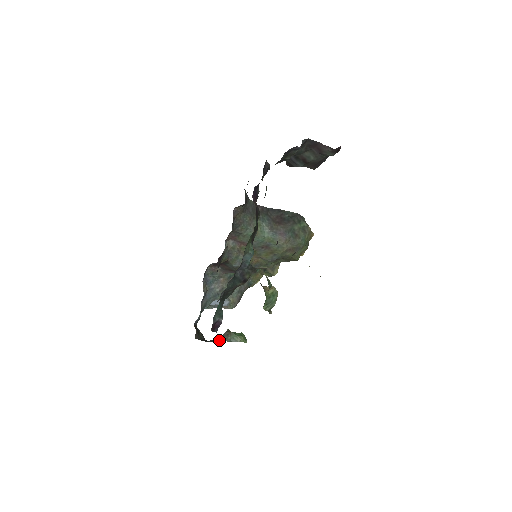
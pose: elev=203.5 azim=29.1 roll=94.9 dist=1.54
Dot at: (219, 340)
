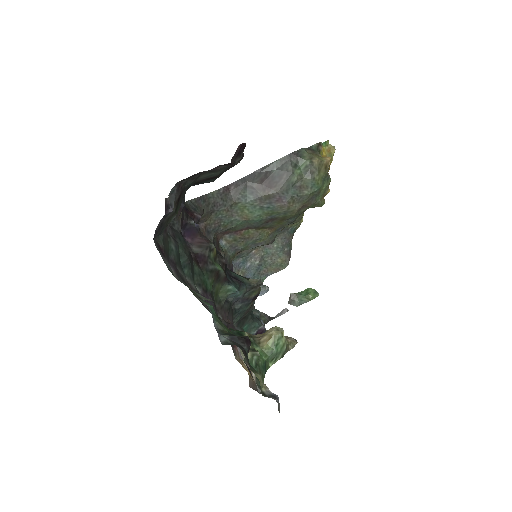
Dot at: (286, 310)
